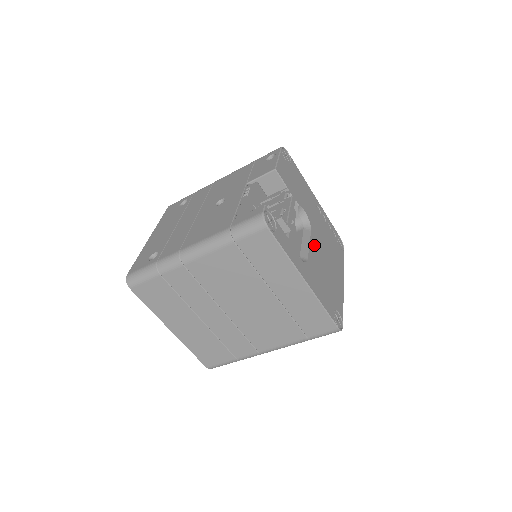
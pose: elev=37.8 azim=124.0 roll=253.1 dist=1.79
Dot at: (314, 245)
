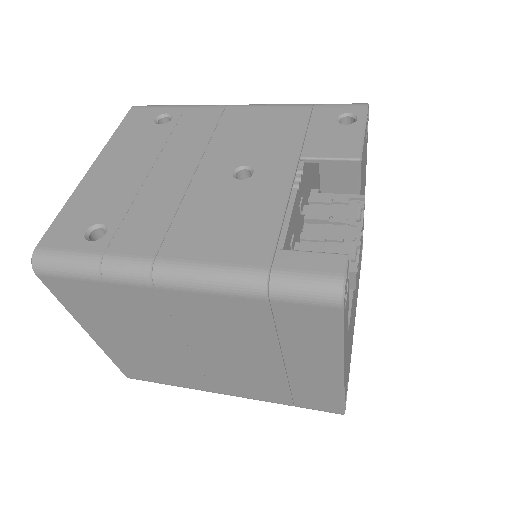
Dot at: occluded
